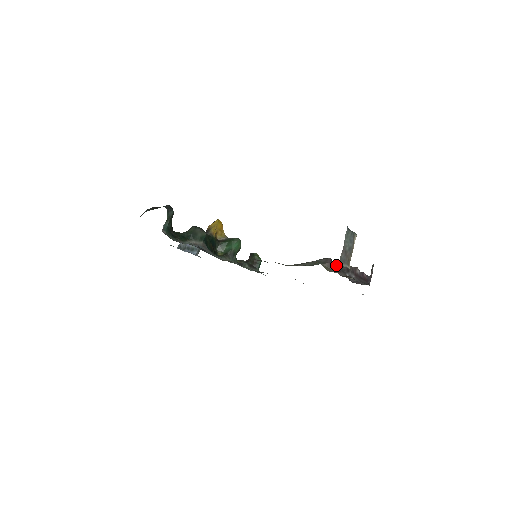
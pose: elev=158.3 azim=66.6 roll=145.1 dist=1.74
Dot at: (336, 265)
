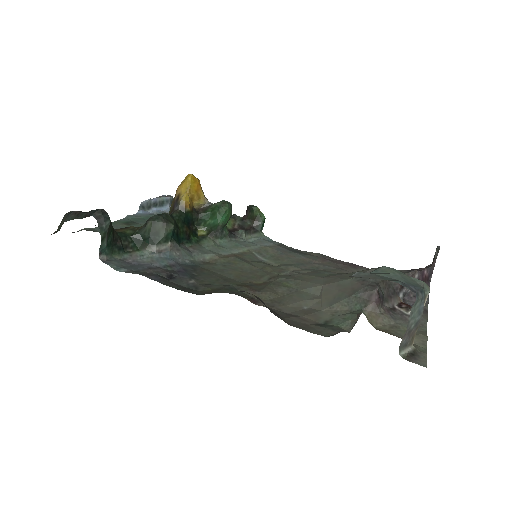
Dot at: (384, 287)
